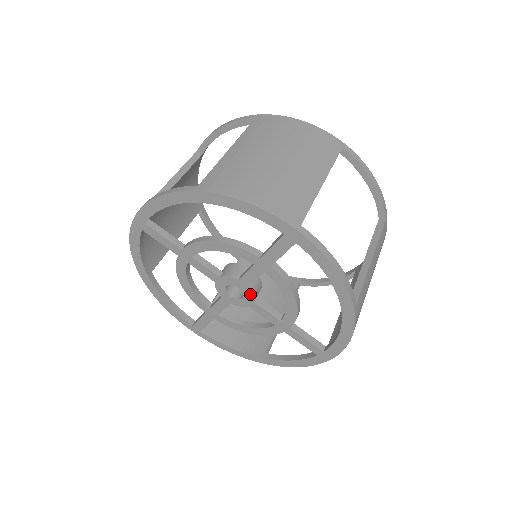
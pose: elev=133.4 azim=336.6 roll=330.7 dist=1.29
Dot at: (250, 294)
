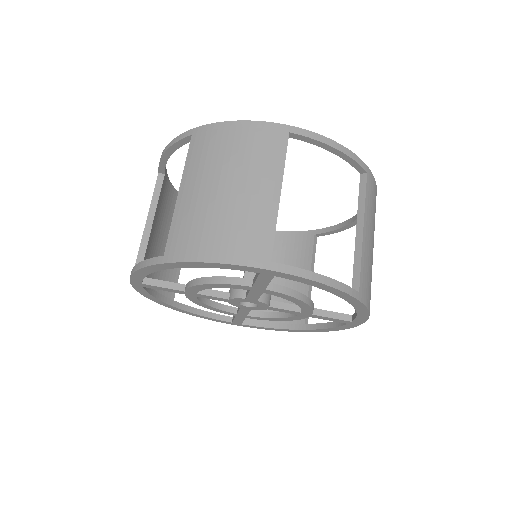
Dot at: (262, 304)
